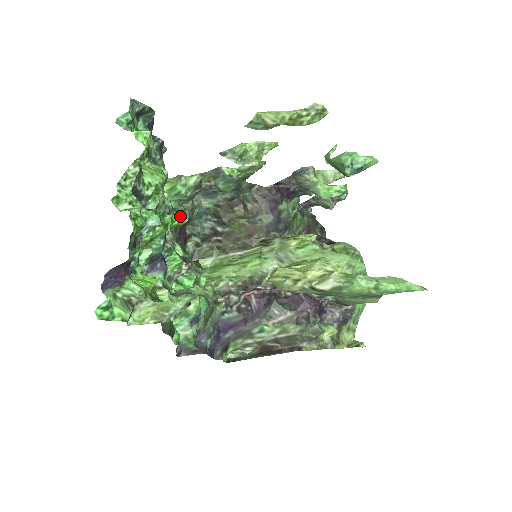
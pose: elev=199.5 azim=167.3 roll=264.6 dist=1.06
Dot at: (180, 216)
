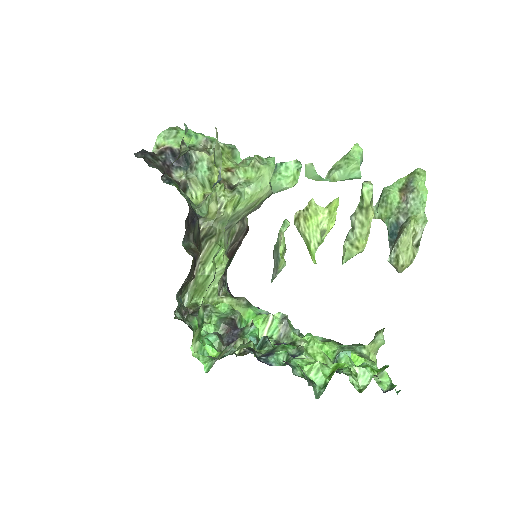
Dot at: occluded
